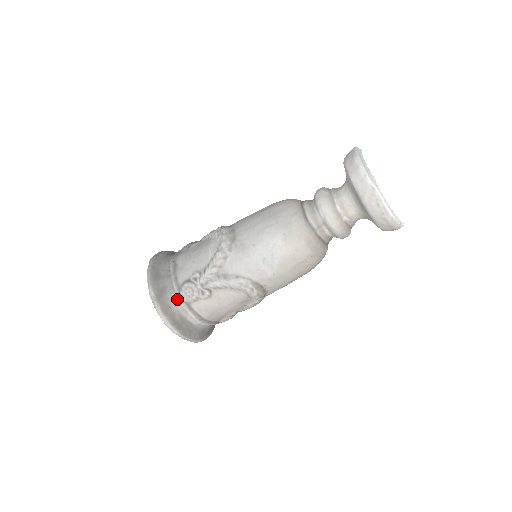
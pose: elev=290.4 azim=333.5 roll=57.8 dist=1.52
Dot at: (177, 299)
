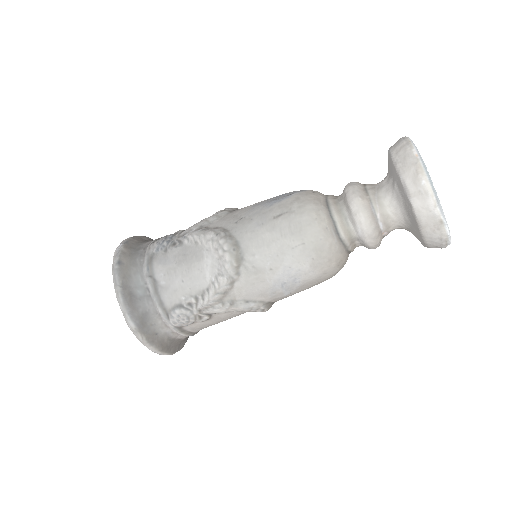
Dot at: (165, 324)
